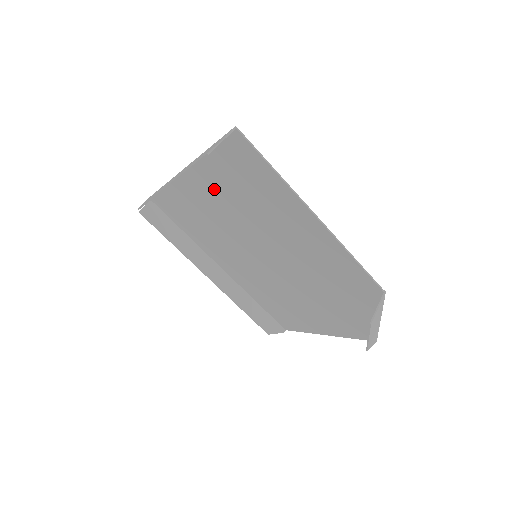
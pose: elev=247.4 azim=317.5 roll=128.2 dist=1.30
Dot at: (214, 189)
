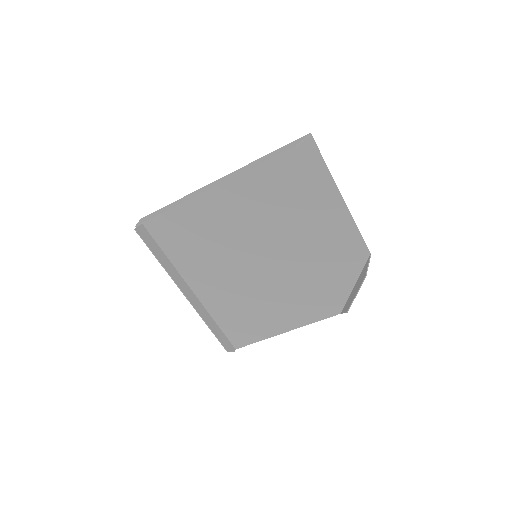
Dot at: (250, 192)
